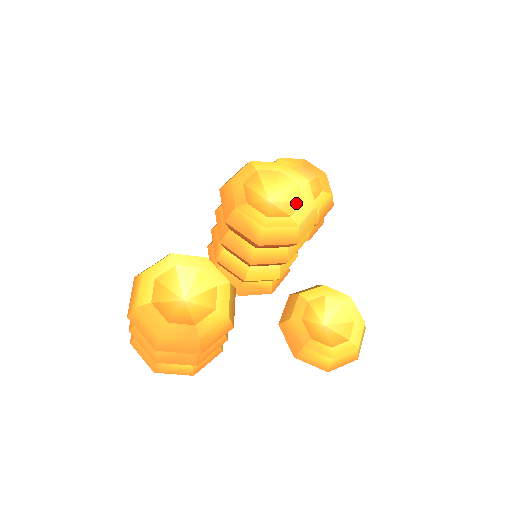
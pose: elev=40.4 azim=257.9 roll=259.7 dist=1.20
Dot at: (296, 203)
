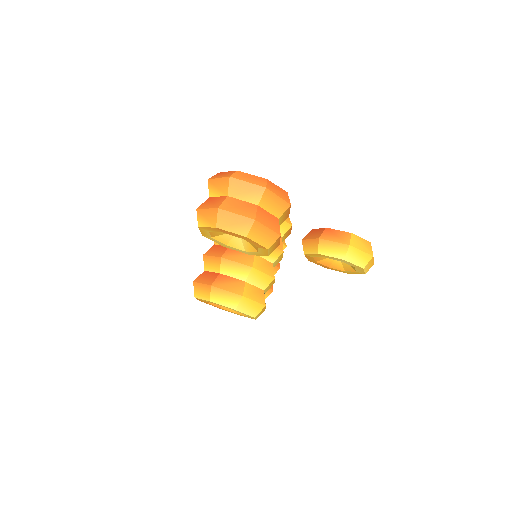
Dot at: occluded
